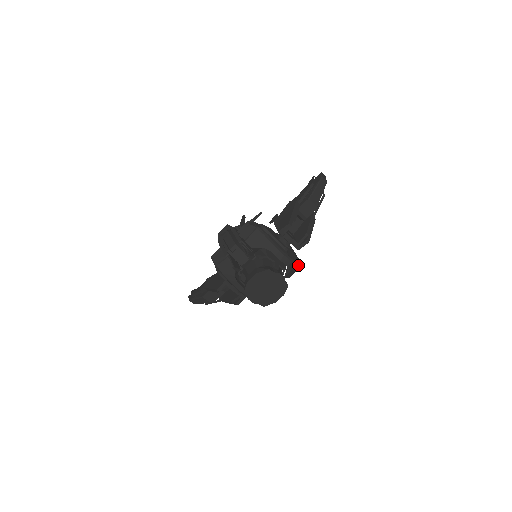
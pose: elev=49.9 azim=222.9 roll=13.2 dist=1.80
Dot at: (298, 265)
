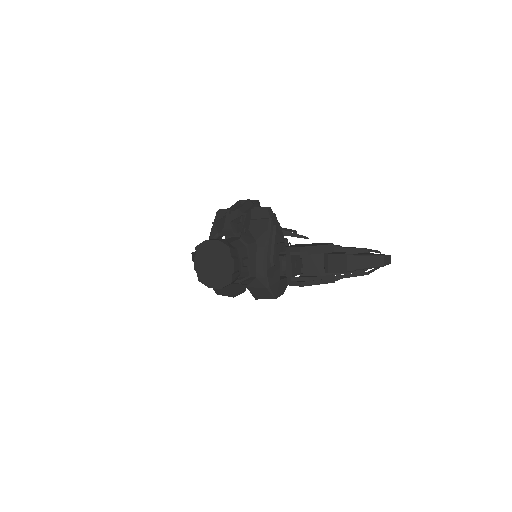
Dot at: (270, 292)
